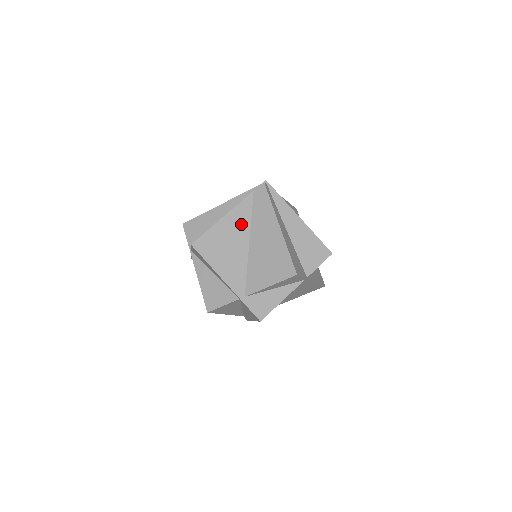
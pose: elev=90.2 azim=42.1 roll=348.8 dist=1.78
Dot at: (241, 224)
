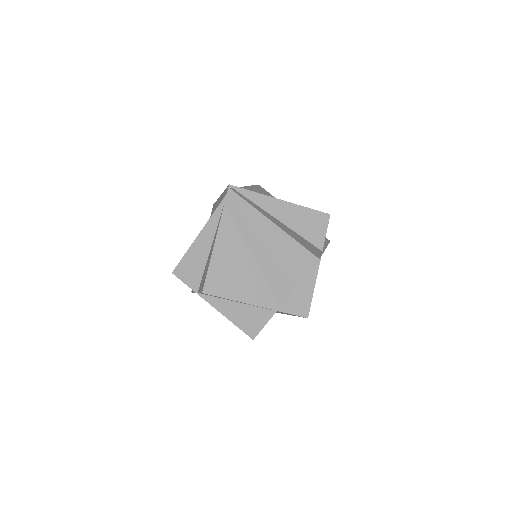
Dot at: (234, 242)
